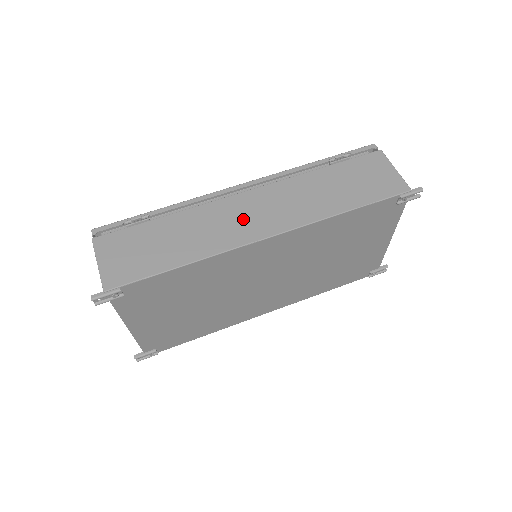
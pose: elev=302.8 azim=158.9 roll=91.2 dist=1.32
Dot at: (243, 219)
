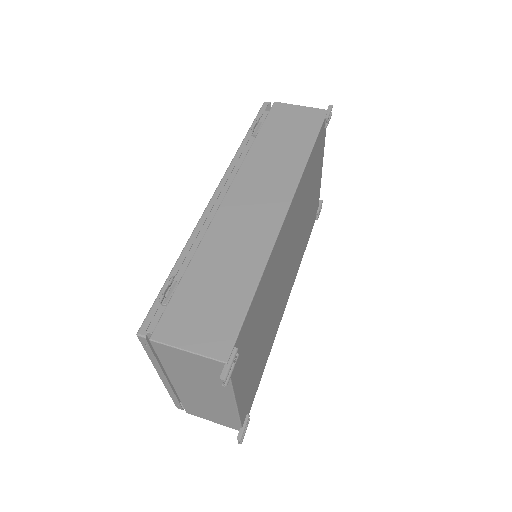
Dot at: (253, 213)
